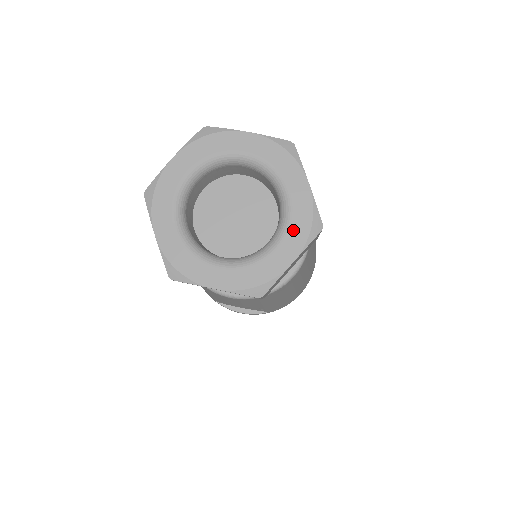
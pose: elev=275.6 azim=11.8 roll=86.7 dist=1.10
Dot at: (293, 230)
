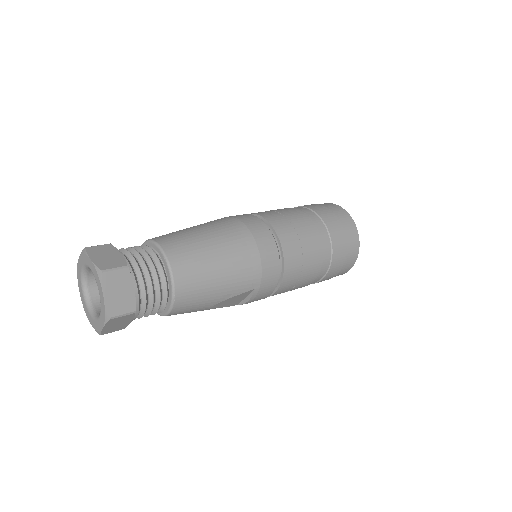
Dot at: (97, 283)
